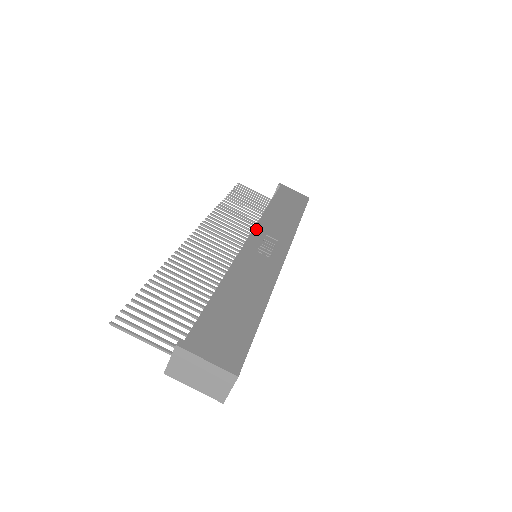
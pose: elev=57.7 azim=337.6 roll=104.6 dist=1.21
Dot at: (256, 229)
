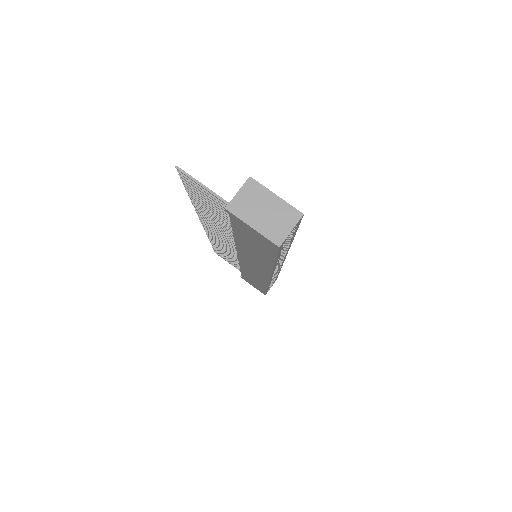
Dot at: occluded
